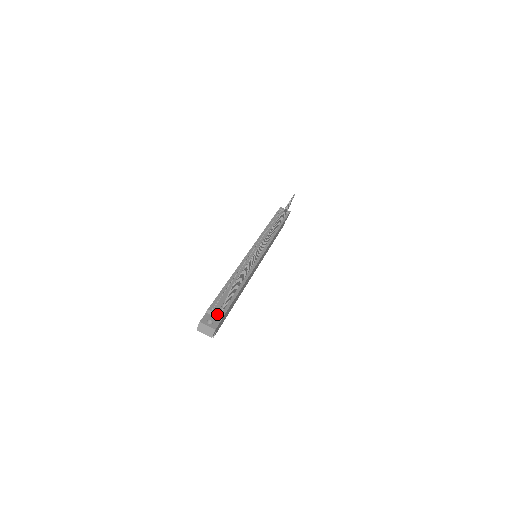
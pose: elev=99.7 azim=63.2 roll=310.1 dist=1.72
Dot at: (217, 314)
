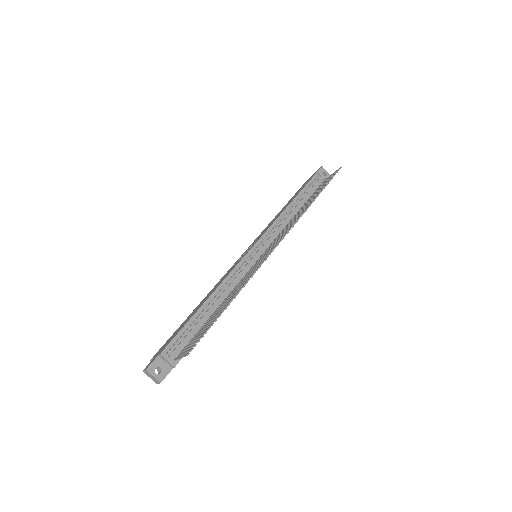
Dot at: (169, 363)
